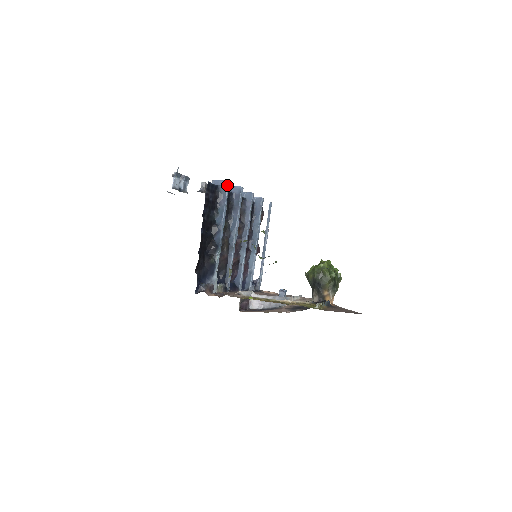
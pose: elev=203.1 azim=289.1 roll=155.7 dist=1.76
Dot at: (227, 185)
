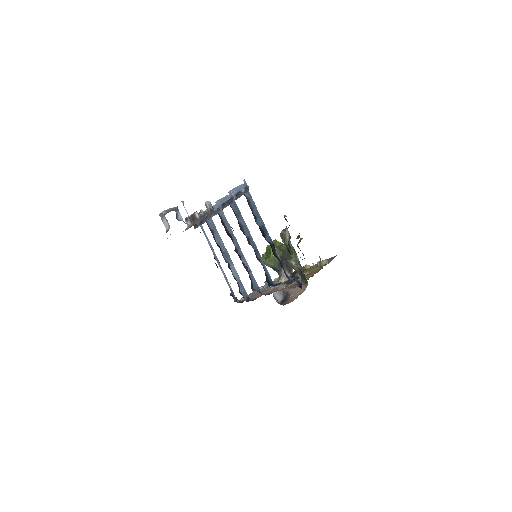
Dot at: occluded
